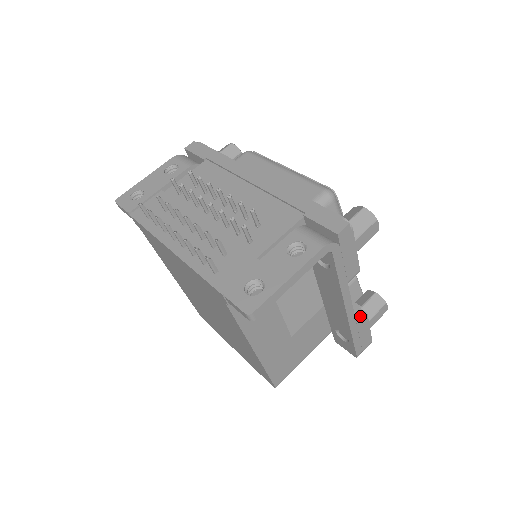
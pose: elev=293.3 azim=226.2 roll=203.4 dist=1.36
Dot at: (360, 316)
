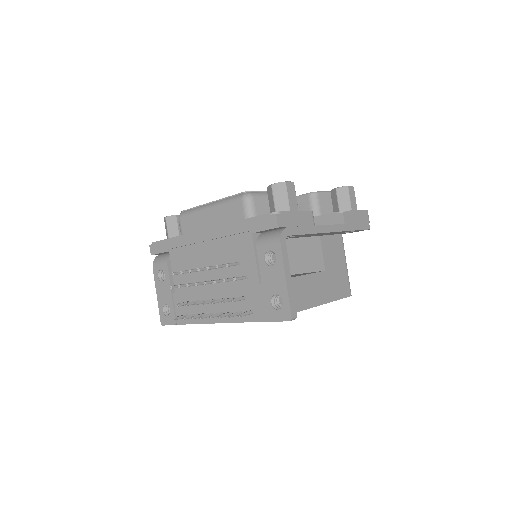
Dot at: (343, 218)
